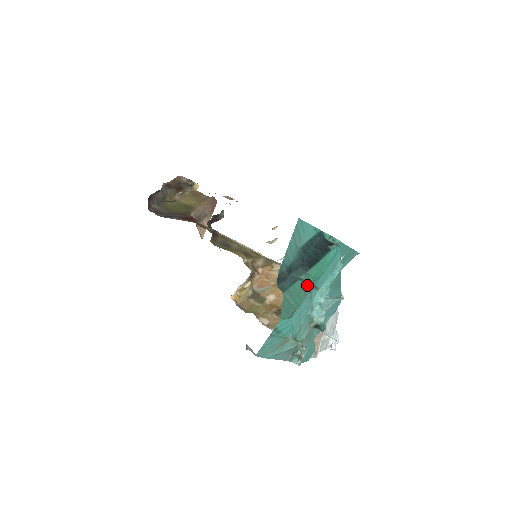
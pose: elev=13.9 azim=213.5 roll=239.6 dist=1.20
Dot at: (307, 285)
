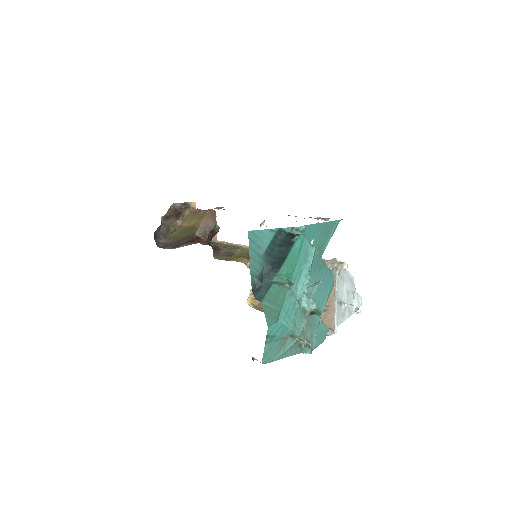
Dot at: (282, 285)
